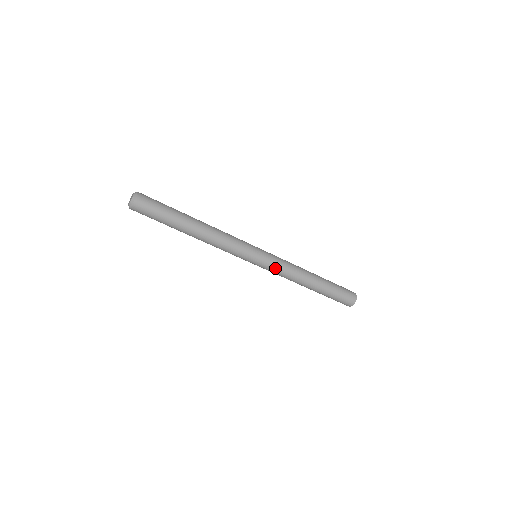
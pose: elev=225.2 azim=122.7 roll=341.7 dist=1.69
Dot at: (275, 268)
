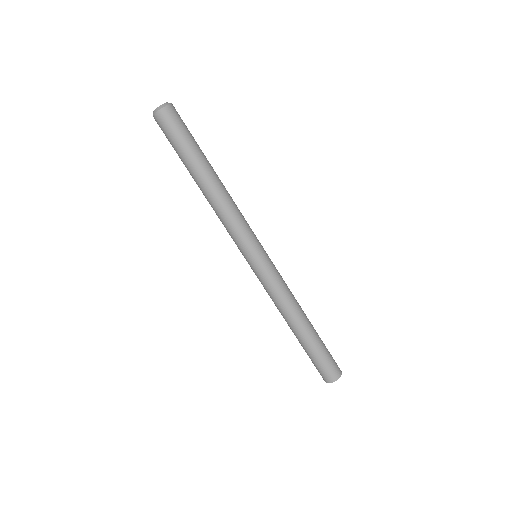
Dot at: (272, 279)
